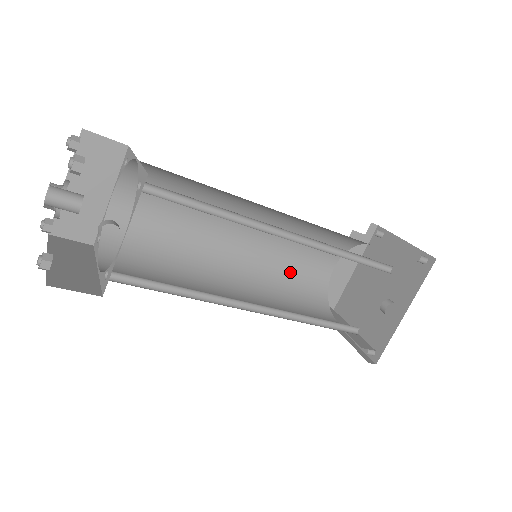
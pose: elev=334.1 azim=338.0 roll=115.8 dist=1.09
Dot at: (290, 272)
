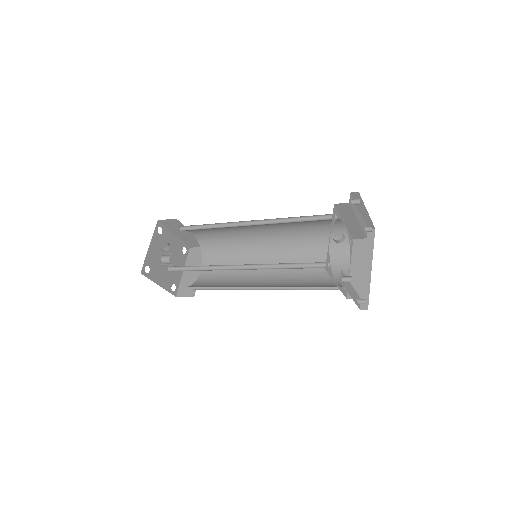
Dot at: (310, 279)
